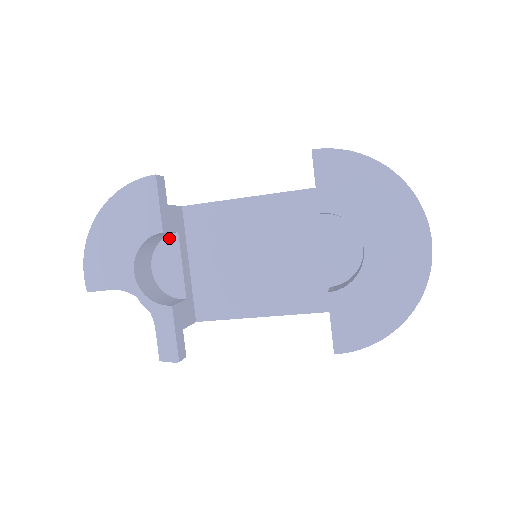
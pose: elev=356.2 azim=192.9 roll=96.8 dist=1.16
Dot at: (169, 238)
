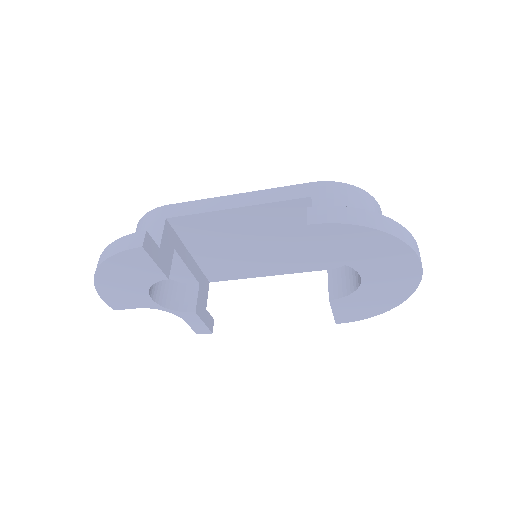
Dot at: occluded
